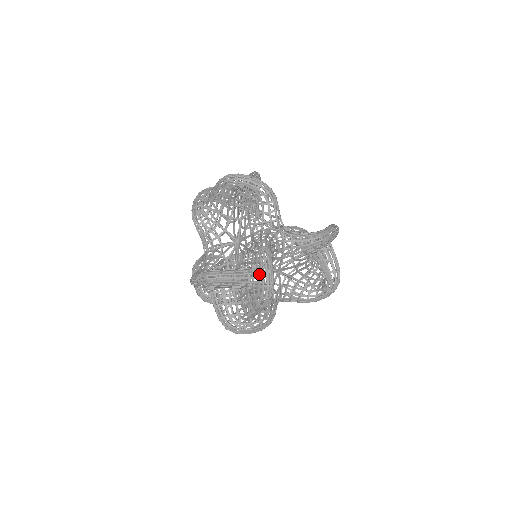
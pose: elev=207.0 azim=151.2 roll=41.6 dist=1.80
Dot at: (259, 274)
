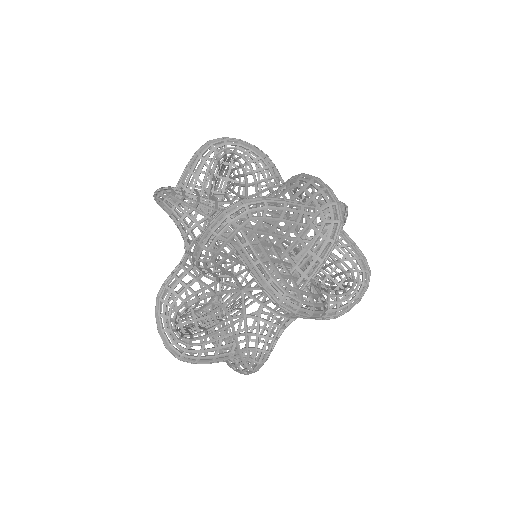
Dot at: (316, 195)
